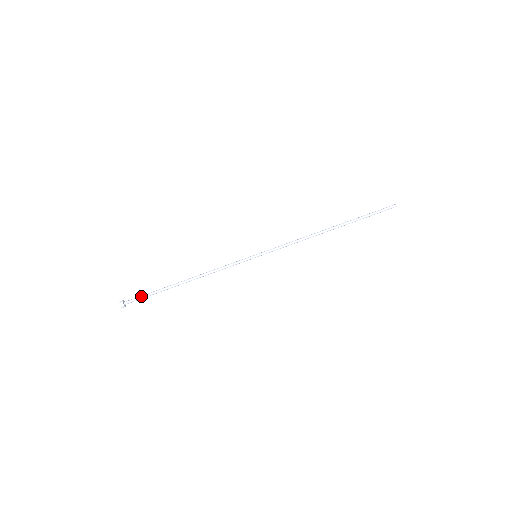
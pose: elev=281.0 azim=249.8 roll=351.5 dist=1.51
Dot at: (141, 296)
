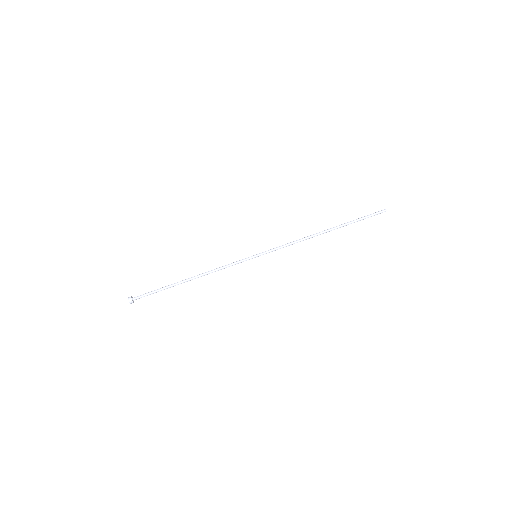
Dot at: (149, 292)
